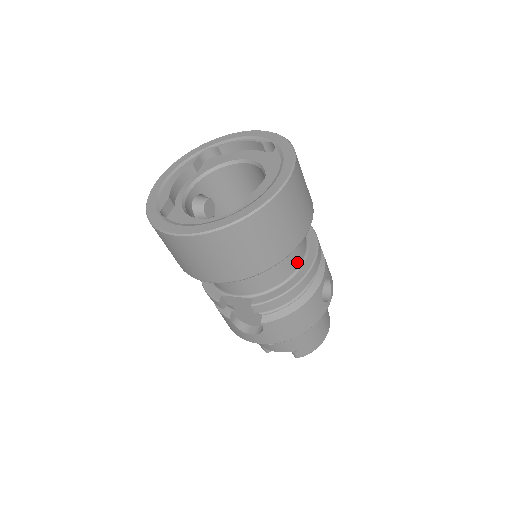
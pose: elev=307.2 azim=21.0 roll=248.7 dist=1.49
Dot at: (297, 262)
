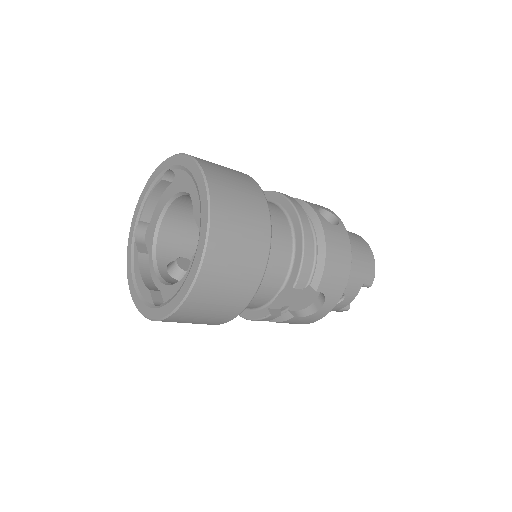
Dot at: (284, 222)
